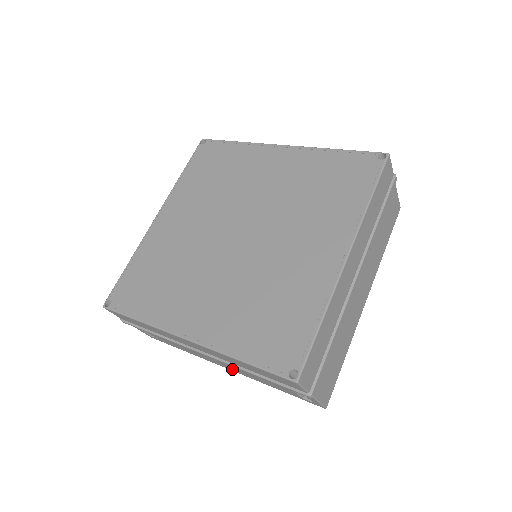
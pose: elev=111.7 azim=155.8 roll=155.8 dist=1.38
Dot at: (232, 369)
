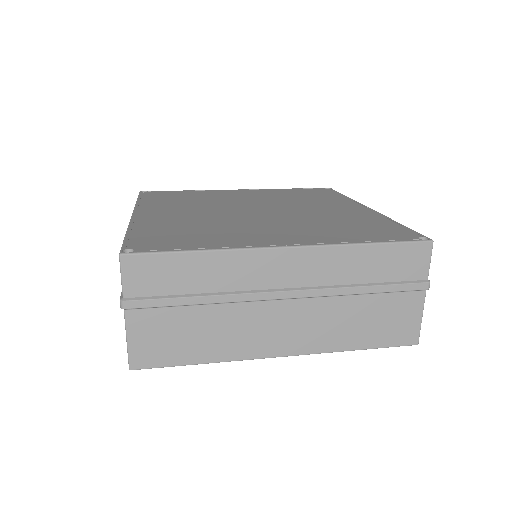
Dot at: occluded
